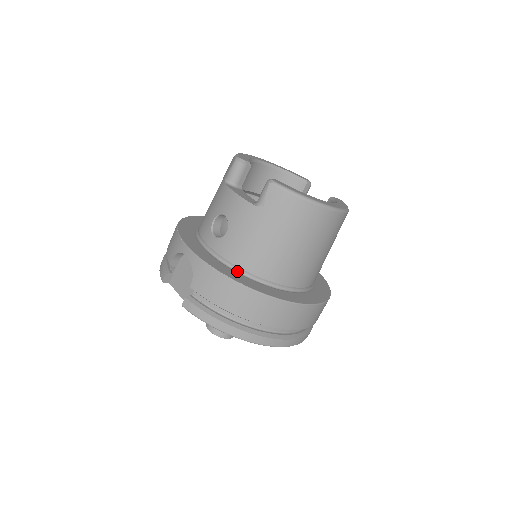
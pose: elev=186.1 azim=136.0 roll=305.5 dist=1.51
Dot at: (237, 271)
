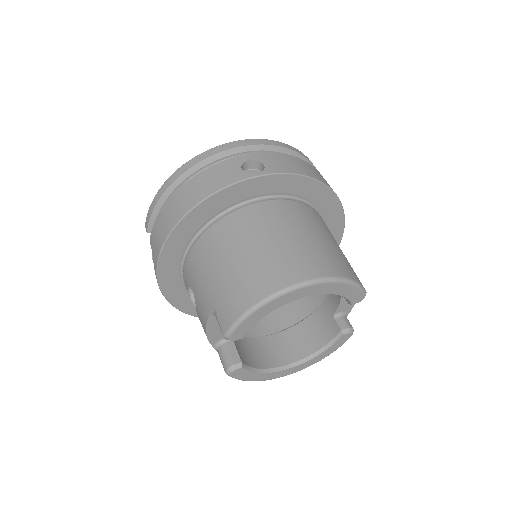
Dot at: occluded
